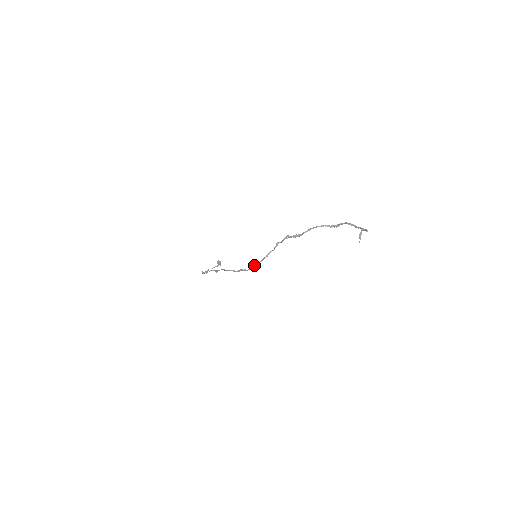
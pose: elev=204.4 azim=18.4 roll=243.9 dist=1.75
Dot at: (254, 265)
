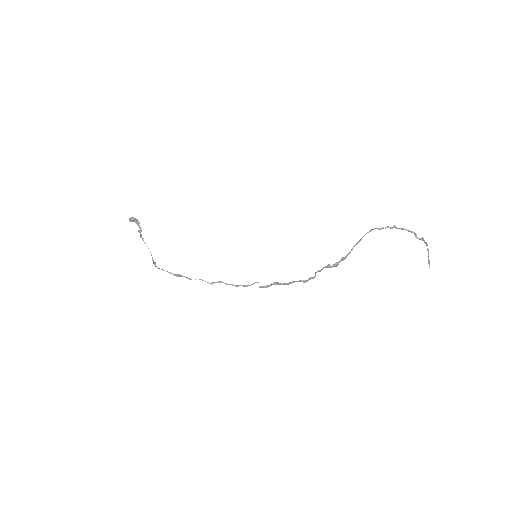
Dot at: occluded
